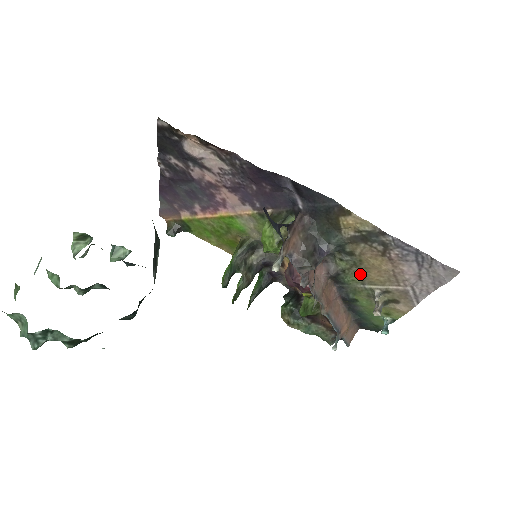
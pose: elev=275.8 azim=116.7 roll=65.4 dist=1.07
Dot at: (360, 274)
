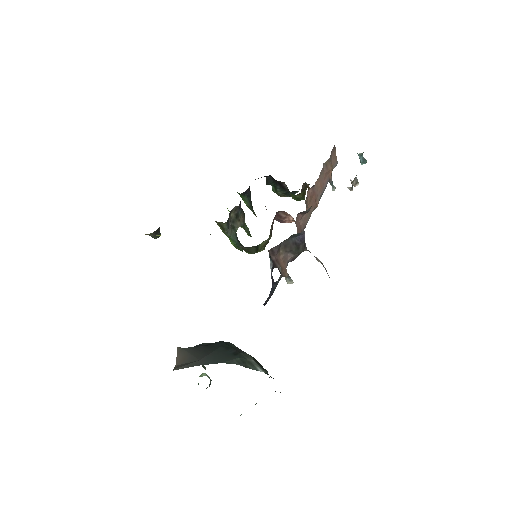
Dot at: occluded
